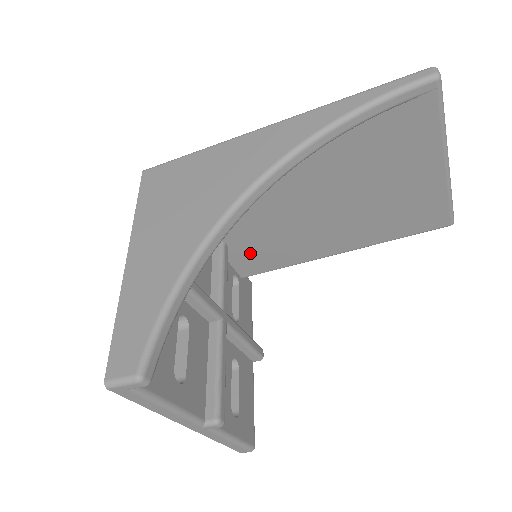
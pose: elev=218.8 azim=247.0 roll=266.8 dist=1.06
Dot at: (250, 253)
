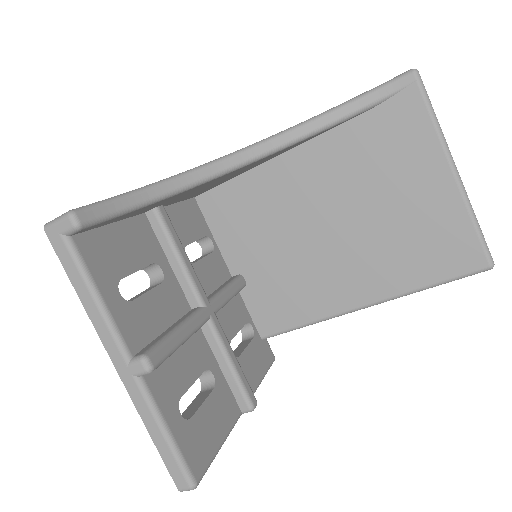
Dot at: (268, 296)
